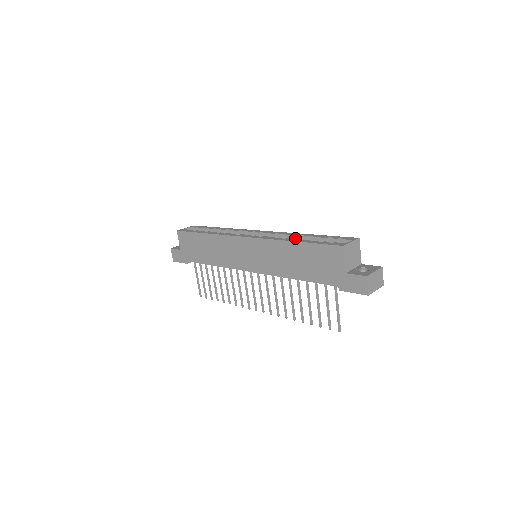
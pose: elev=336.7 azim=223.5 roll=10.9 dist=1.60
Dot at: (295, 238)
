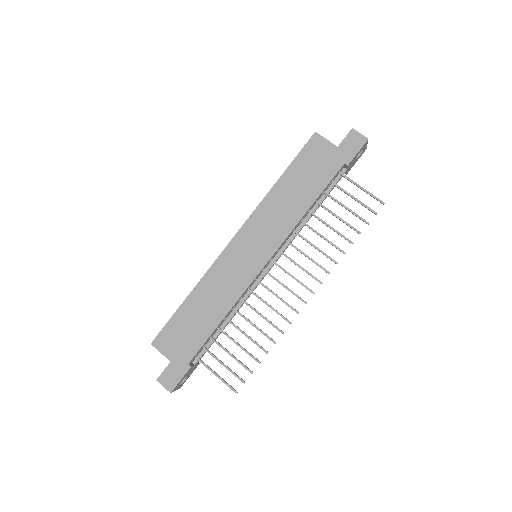
Dot at: occluded
